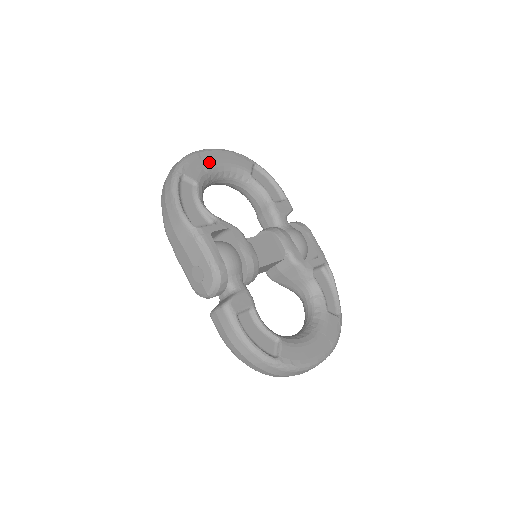
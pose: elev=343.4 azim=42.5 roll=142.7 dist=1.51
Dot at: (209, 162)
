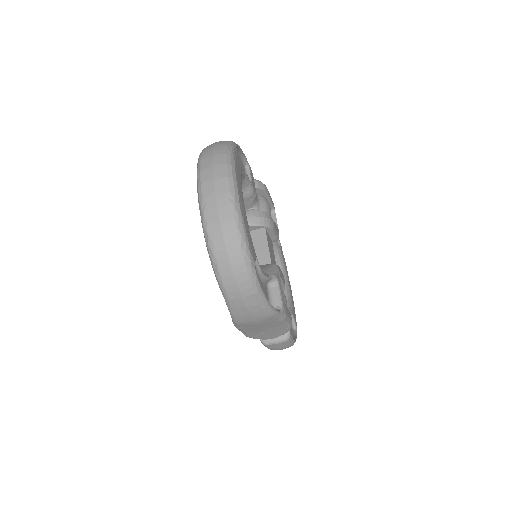
Dot at: occluded
